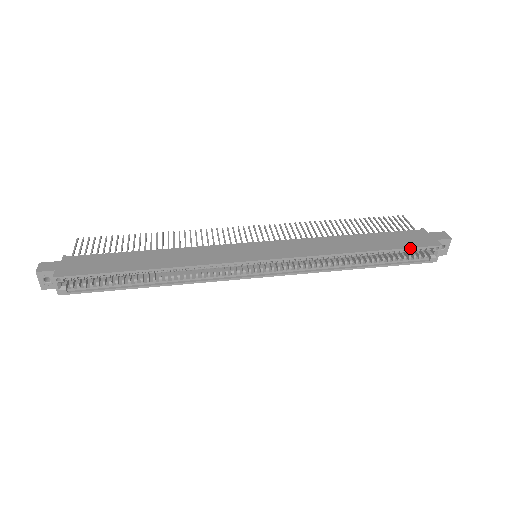
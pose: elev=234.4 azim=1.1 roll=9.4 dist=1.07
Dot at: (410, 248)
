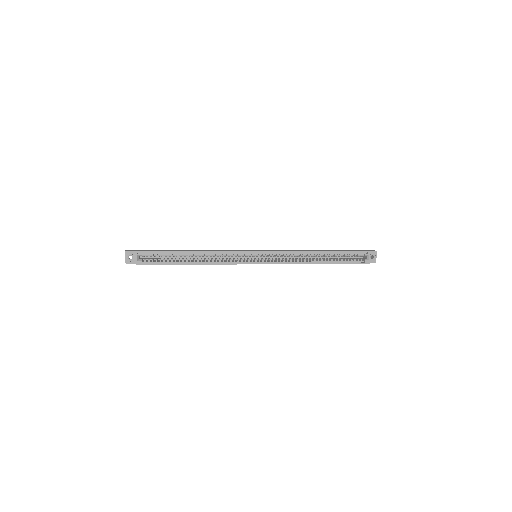
Dot at: (350, 251)
